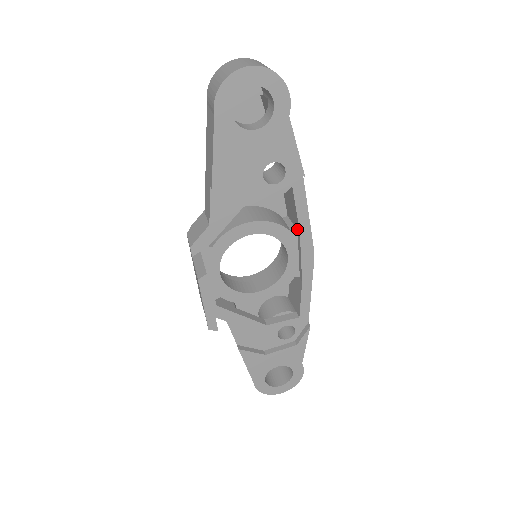
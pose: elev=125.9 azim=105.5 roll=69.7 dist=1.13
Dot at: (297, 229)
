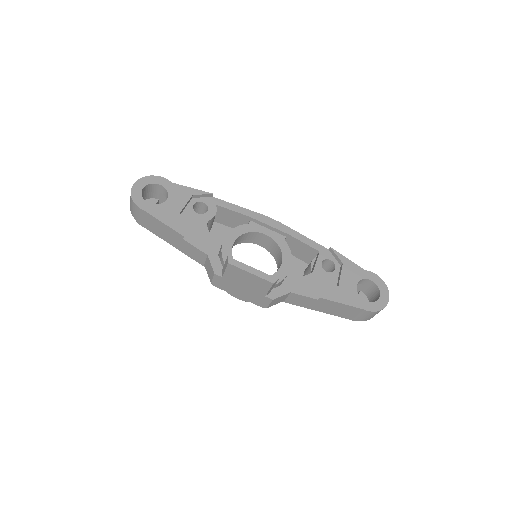
Dot at: (248, 220)
